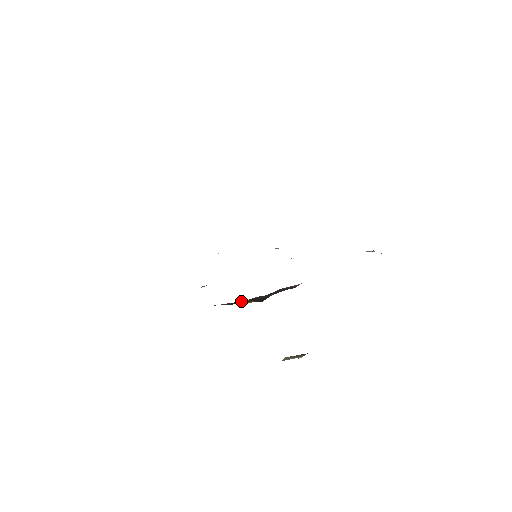
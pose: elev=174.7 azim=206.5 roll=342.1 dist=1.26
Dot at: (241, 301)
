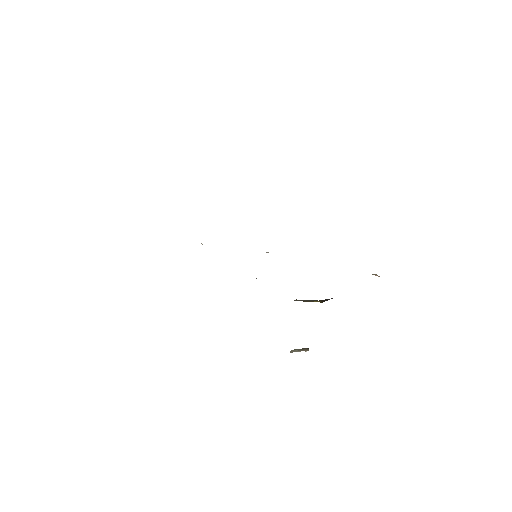
Dot at: occluded
